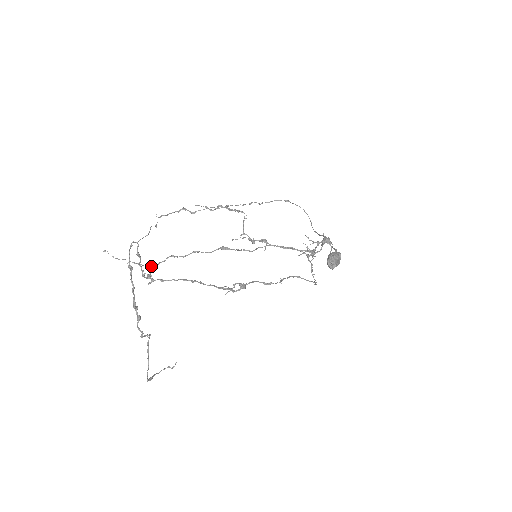
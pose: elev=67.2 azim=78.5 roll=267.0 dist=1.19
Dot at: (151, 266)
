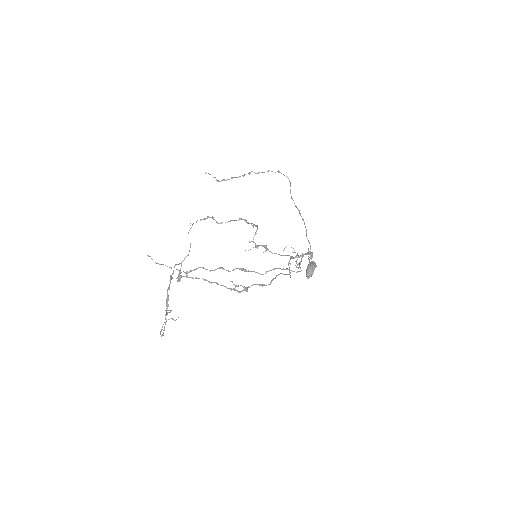
Dot at: (183, 271)
